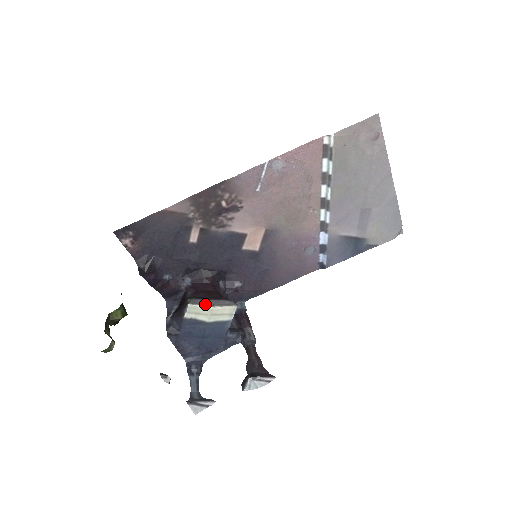
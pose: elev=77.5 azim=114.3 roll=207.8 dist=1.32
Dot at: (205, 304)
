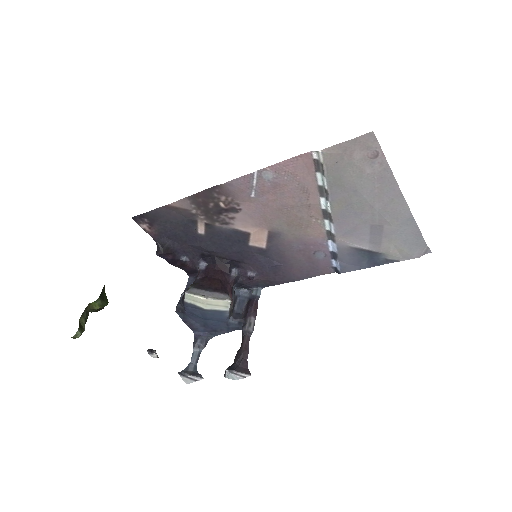
Dot at: (199, 295)
